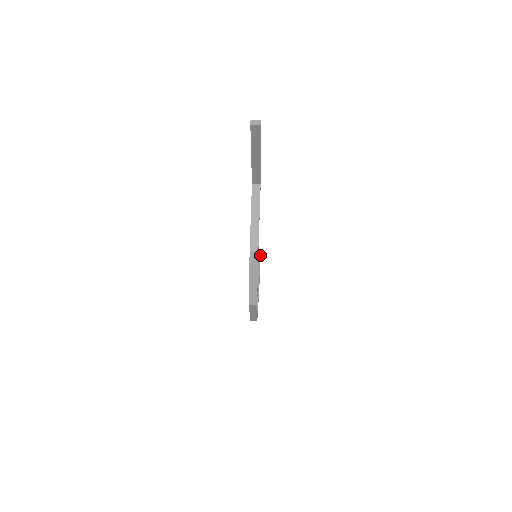
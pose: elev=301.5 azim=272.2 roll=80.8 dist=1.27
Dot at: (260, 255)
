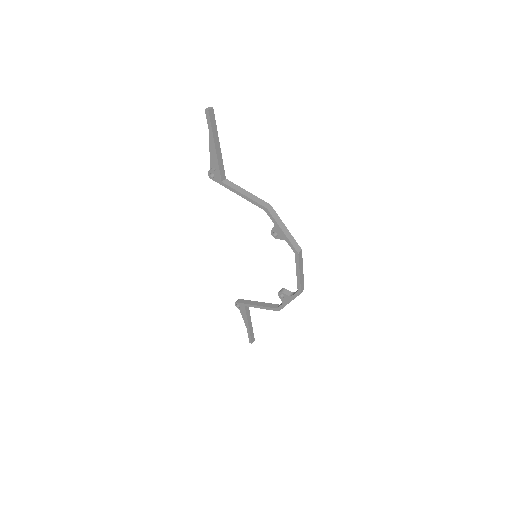
Dot at: occluded
